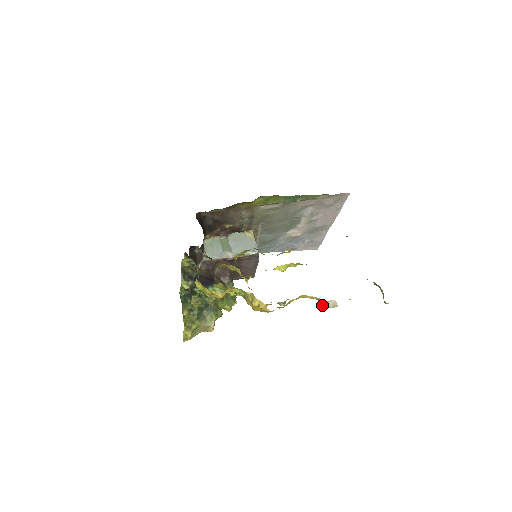
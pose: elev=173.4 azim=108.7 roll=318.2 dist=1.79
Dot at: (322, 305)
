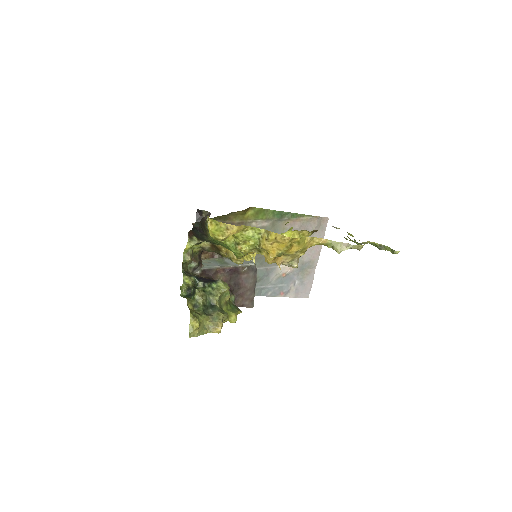
Dot at: (336, 250)
